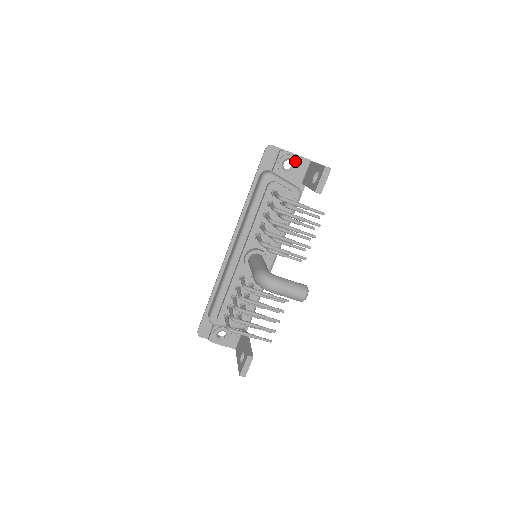
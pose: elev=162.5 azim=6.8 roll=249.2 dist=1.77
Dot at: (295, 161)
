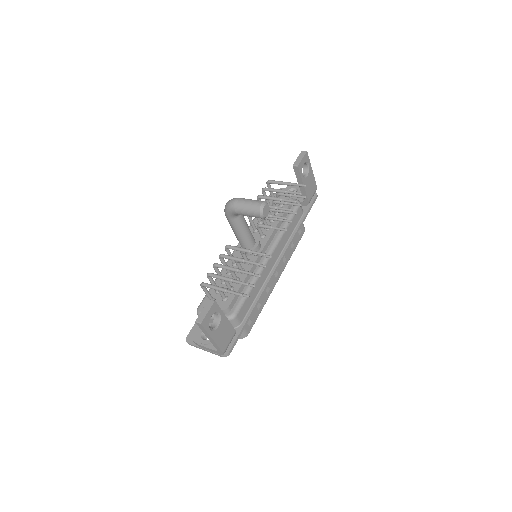
Dot at: (298, 189)
